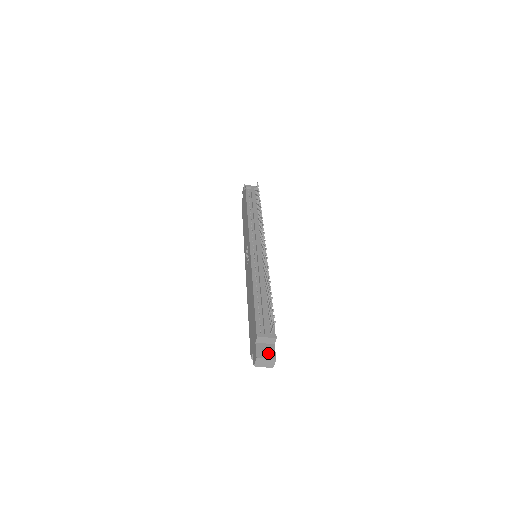
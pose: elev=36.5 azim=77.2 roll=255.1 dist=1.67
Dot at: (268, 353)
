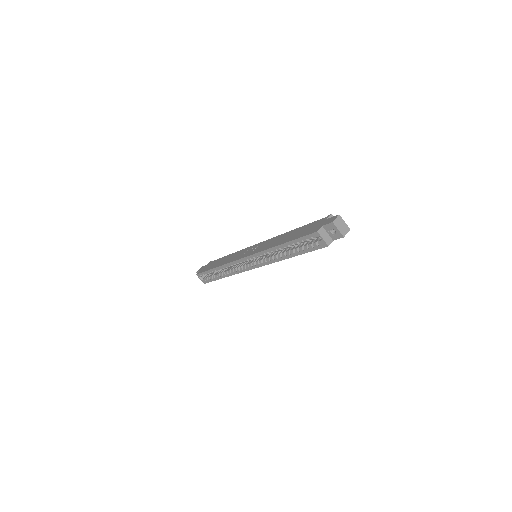
Dot at: occluded
